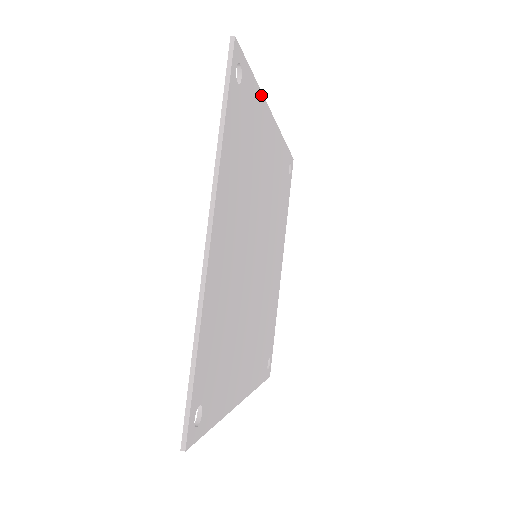
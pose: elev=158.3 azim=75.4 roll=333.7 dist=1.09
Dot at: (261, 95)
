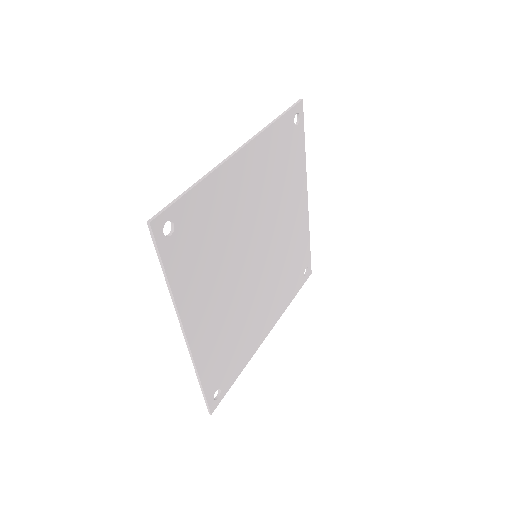
Dot at: (305, 164)
